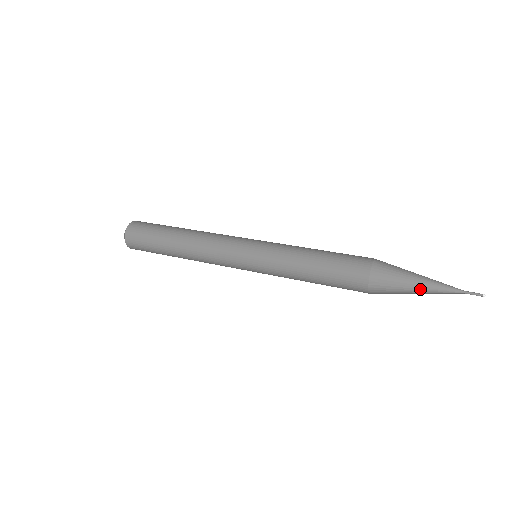
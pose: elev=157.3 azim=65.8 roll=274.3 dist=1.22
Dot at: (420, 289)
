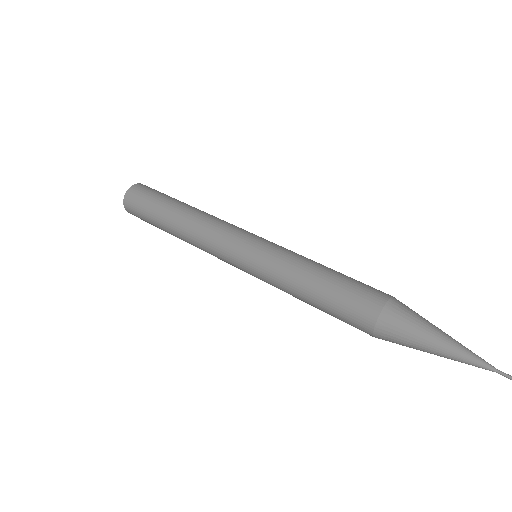
Dot at: (440, 347)
